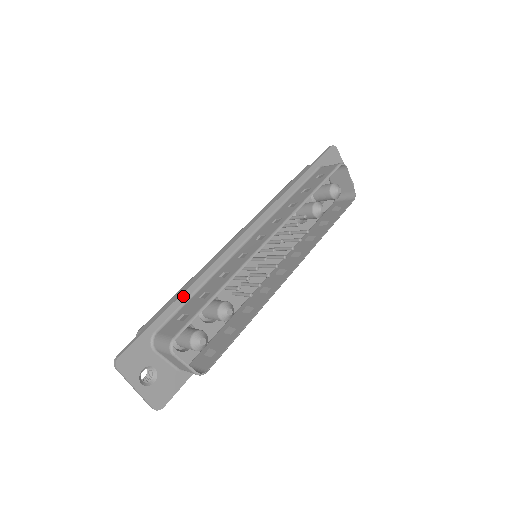
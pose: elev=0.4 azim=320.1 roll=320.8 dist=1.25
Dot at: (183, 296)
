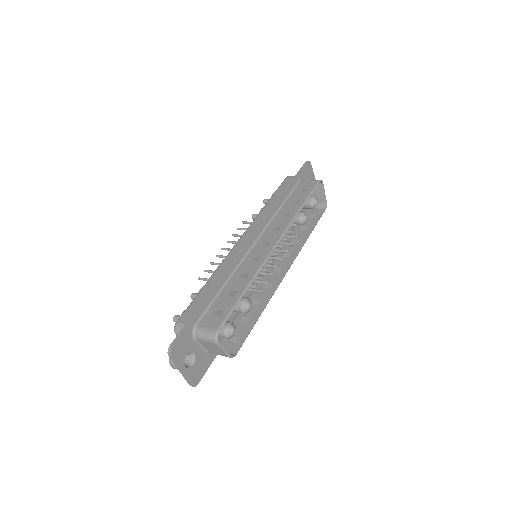
Dot at: (213, 293)
